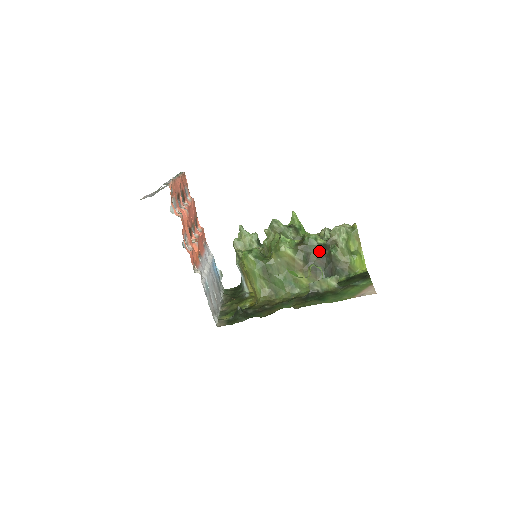
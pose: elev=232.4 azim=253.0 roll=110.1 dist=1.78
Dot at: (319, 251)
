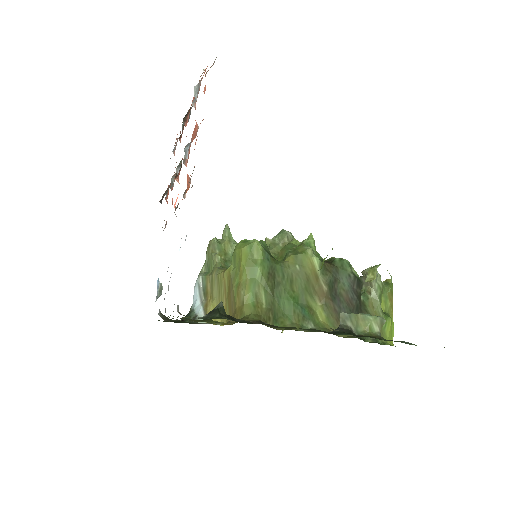
Dot at: (351, 283)
